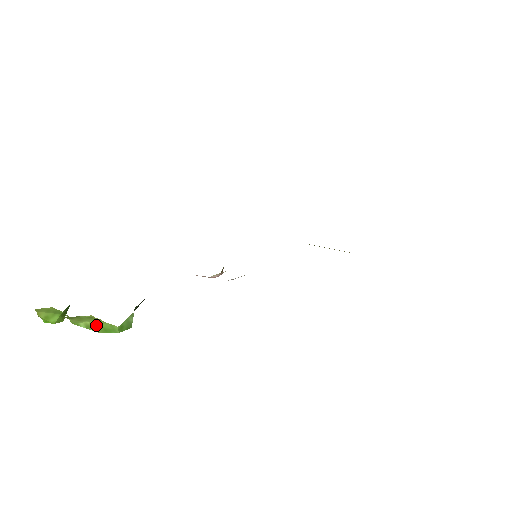
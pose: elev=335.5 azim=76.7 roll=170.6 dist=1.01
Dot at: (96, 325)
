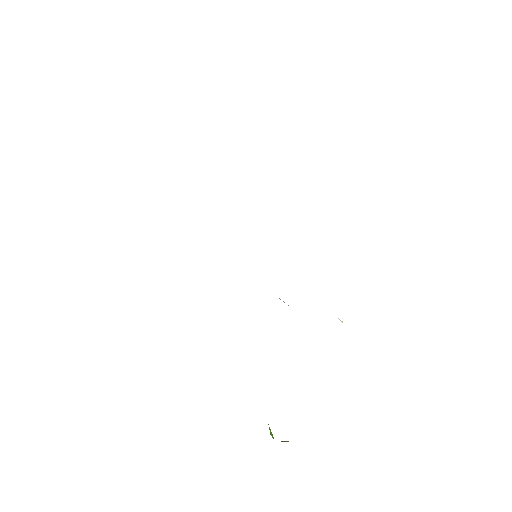
Dot at: occluded
